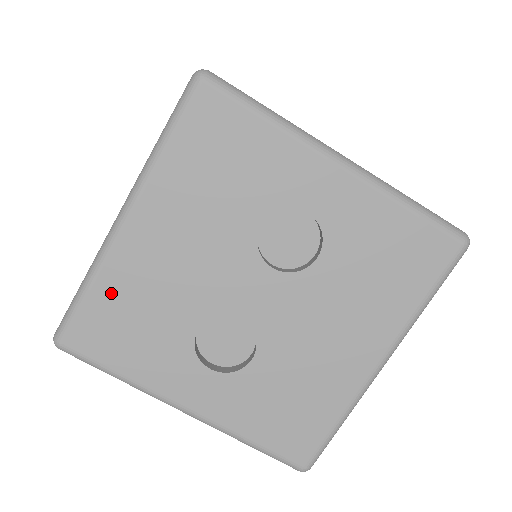
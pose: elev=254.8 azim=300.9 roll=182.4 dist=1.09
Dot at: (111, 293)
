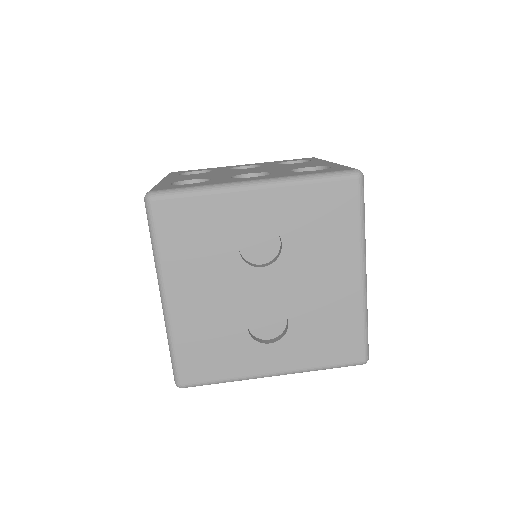
Dot at: (187, 341)
